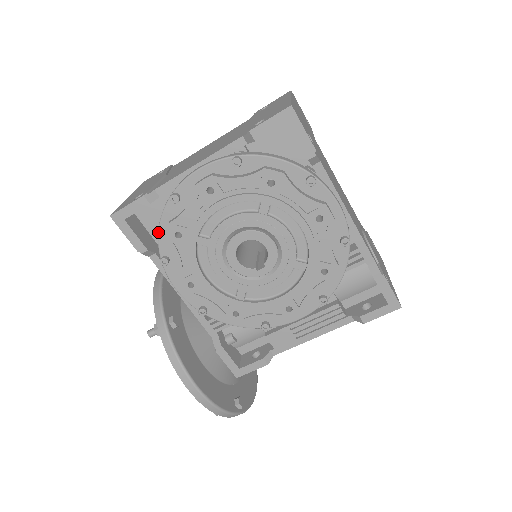
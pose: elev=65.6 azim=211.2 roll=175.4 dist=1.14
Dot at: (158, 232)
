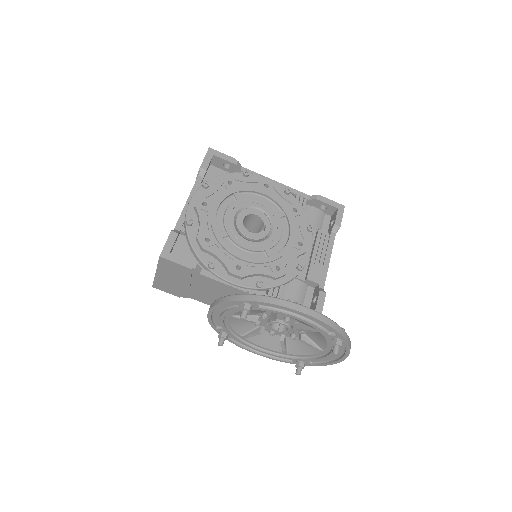
Dot at: (194, 251)
